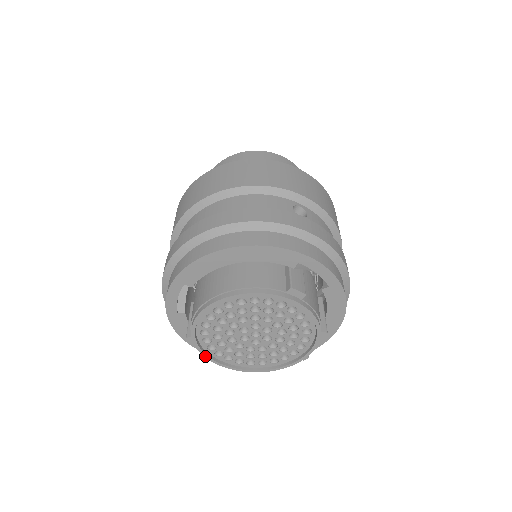
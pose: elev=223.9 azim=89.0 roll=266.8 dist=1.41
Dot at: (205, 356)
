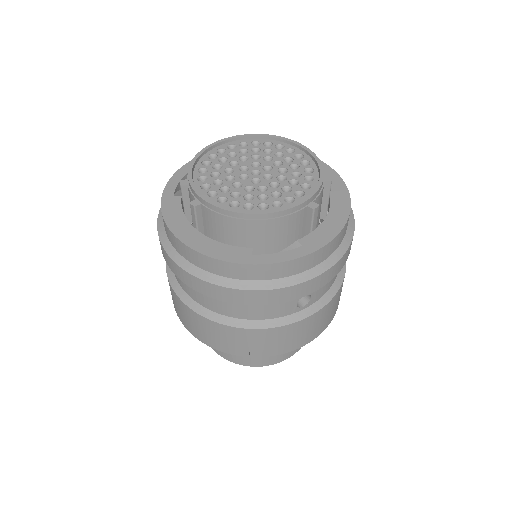
Dot at: (196, 192)
